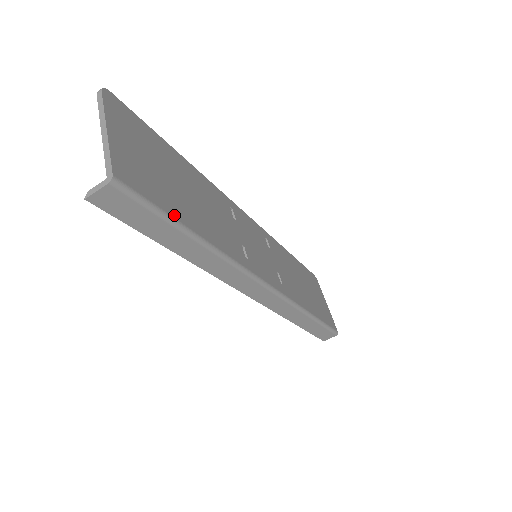
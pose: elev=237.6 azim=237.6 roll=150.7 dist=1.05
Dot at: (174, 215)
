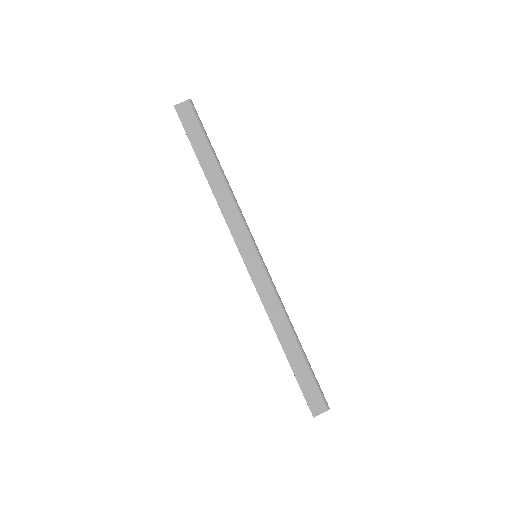
Dot at: occluded
